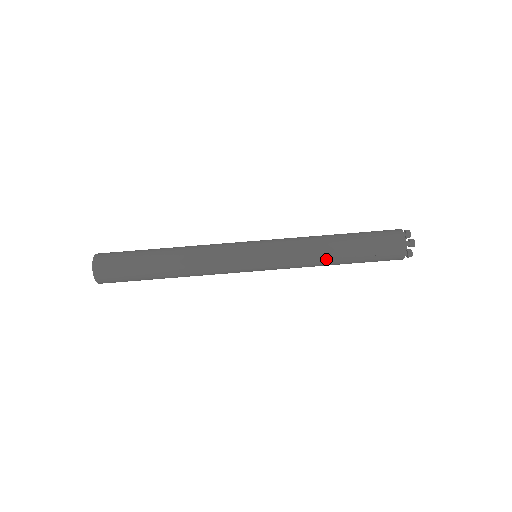
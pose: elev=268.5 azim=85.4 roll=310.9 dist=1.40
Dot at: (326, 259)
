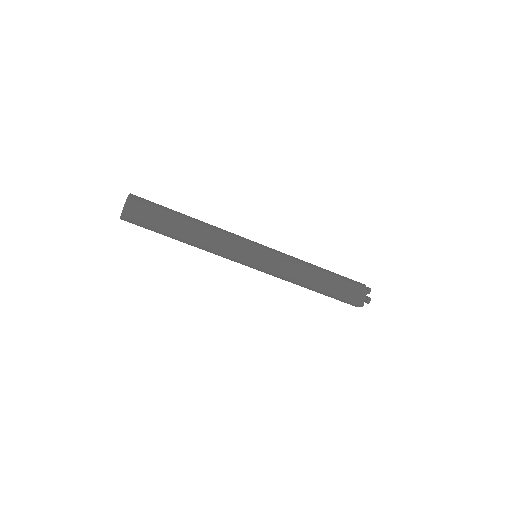
Dot at: (306, 285)
